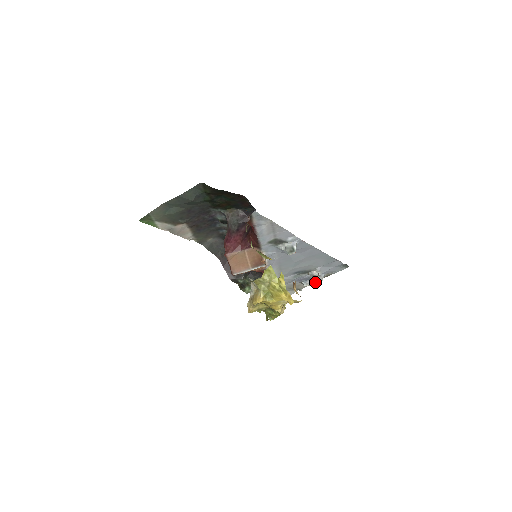
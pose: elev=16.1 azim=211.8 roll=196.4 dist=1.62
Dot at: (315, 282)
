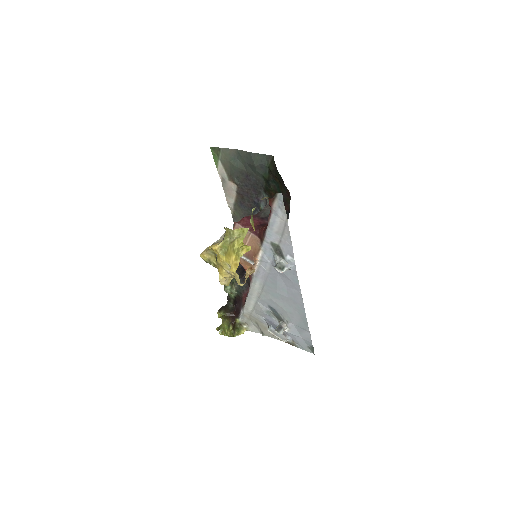
Dot at: (277, 331)
